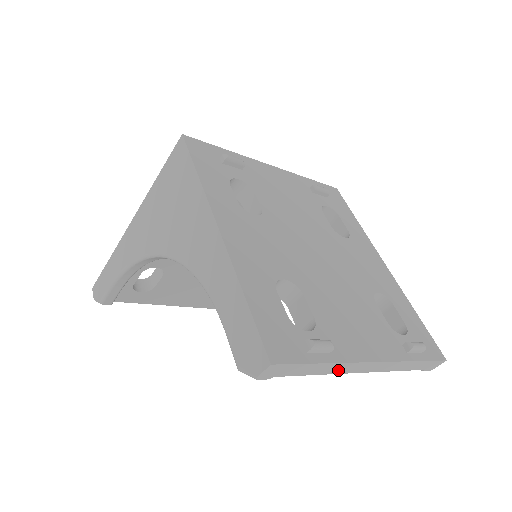
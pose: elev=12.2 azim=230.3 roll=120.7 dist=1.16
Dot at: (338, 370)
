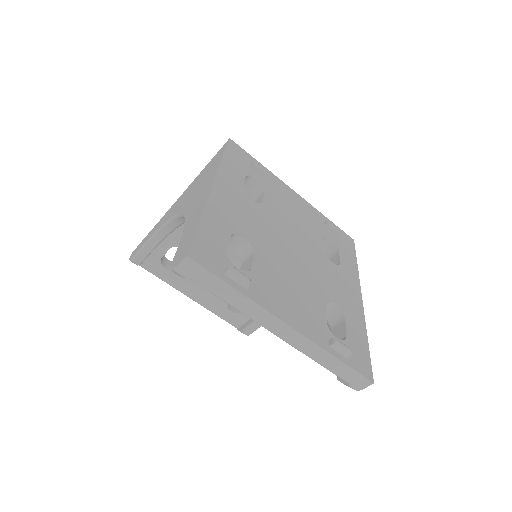
Dot at: (251, 312)
